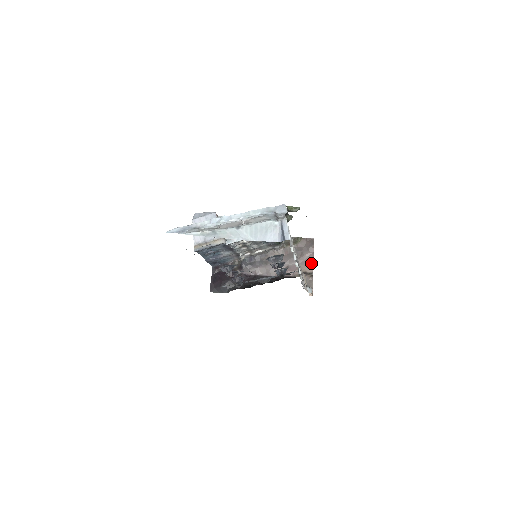
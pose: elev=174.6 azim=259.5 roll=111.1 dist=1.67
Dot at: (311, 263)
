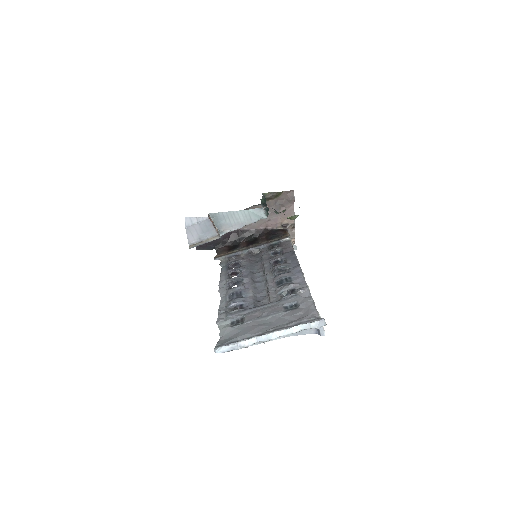
Dot at: (292, 215)
